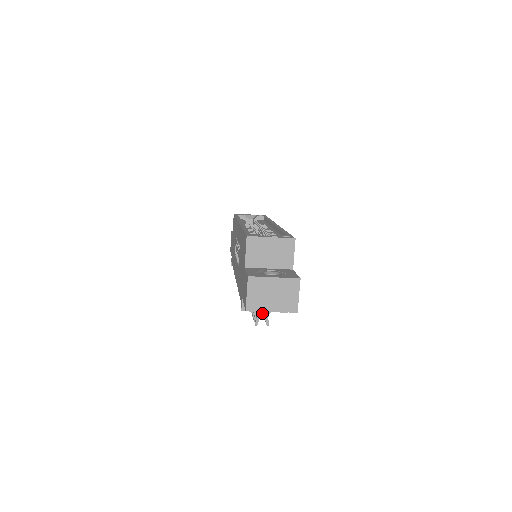
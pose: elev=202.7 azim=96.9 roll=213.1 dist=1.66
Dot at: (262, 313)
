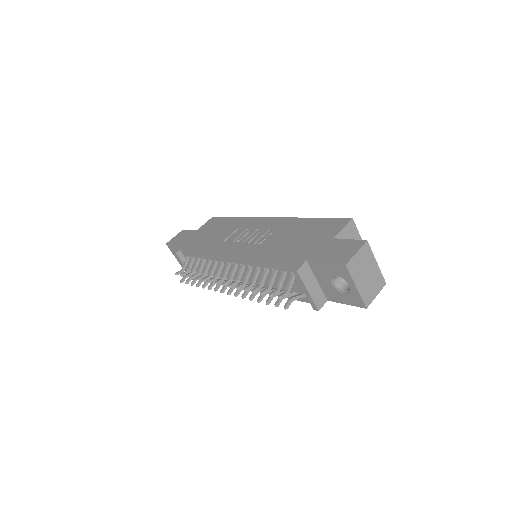
Dot at: (259, 300)
